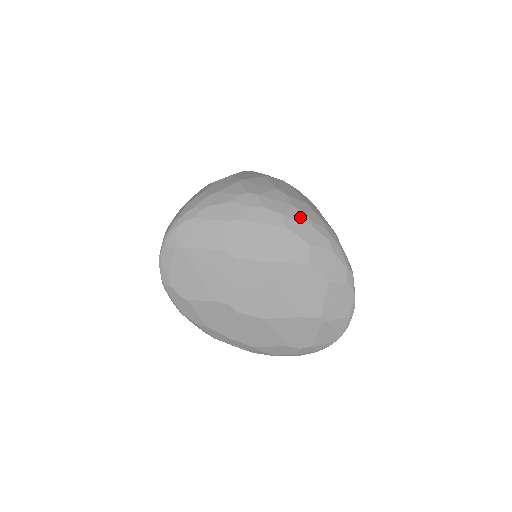
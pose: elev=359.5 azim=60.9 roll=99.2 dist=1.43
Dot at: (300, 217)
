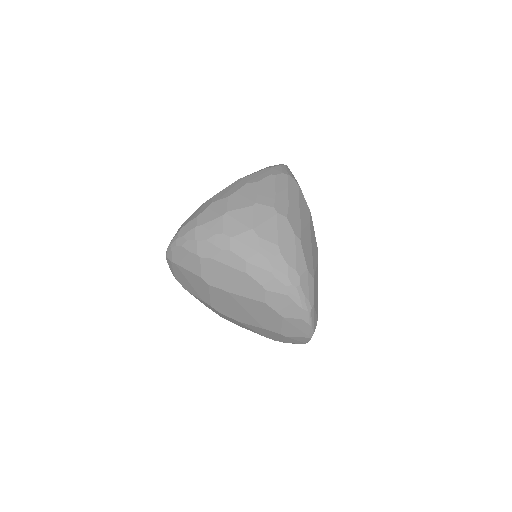
Dot at: (262, 264)
